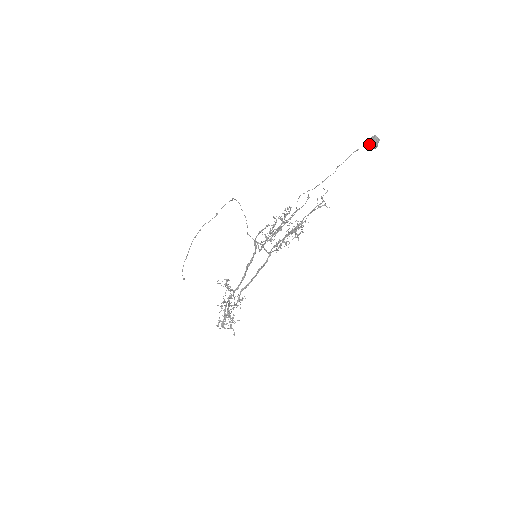
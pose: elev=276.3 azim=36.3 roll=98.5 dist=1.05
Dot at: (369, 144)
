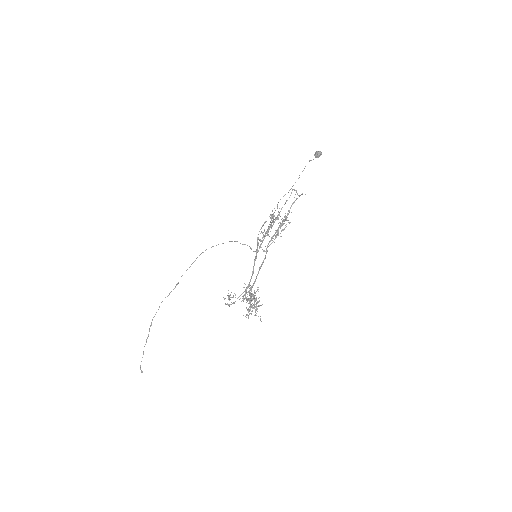
Dot at: (317, 153)
